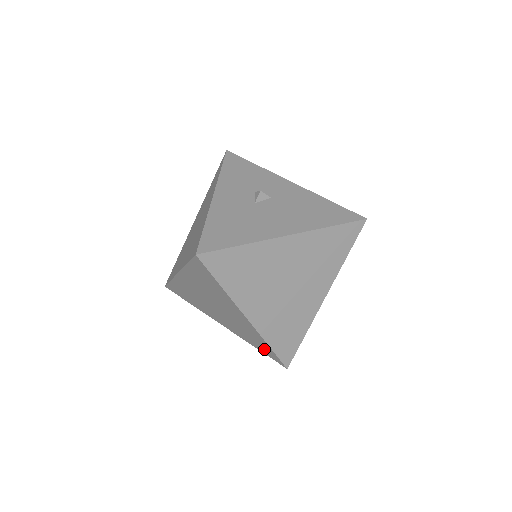
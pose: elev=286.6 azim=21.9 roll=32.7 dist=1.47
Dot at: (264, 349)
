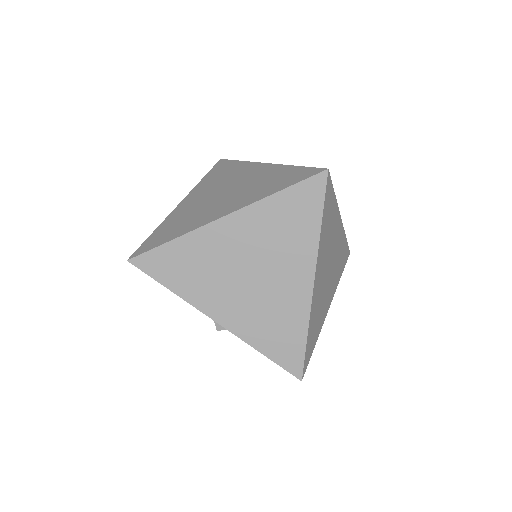
Dot at: (285, 348)
